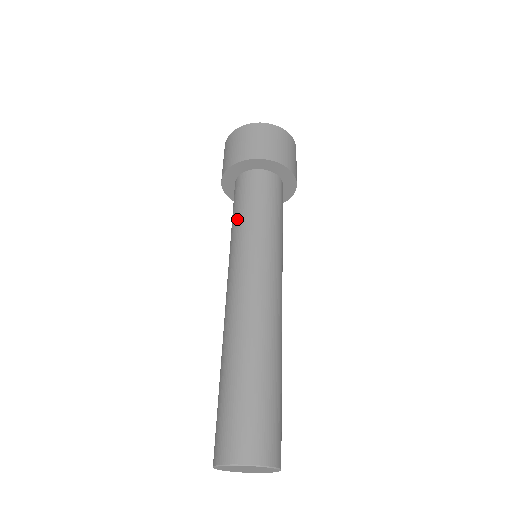
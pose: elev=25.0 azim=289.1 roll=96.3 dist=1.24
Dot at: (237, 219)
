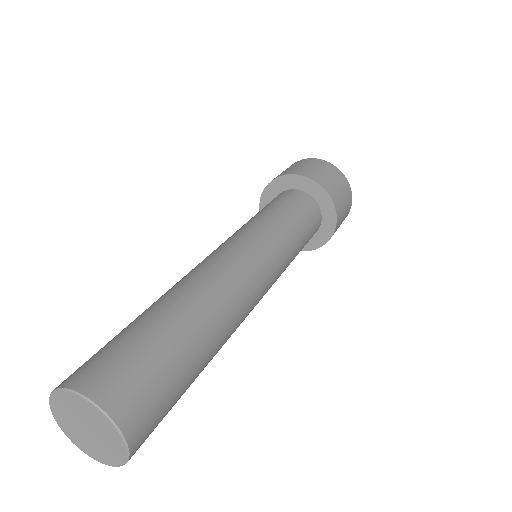
Dot at: occluded
